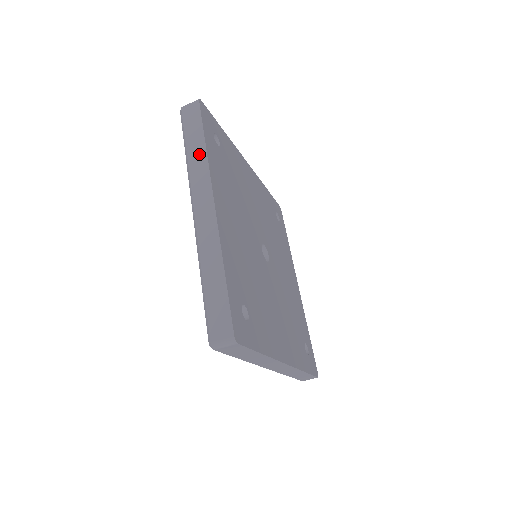
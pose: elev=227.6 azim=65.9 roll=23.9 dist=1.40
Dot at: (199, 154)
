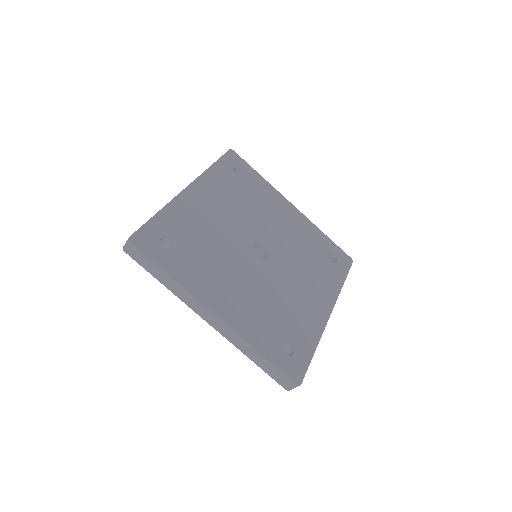
Dot at: (173, 285)
